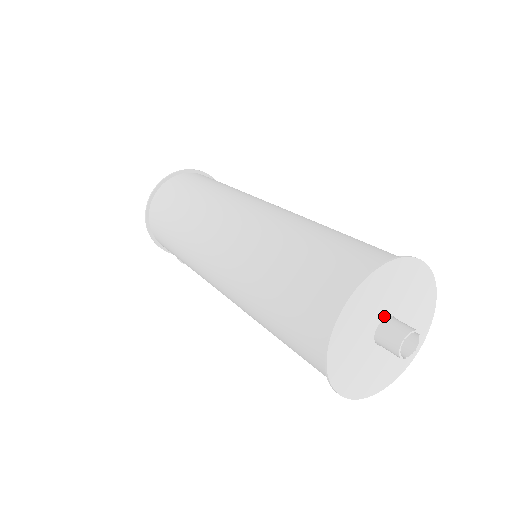
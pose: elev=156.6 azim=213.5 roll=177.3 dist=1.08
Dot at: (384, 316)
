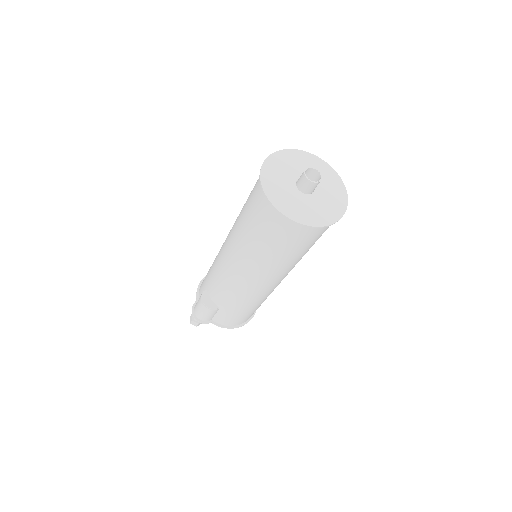
Dot at: occluded
